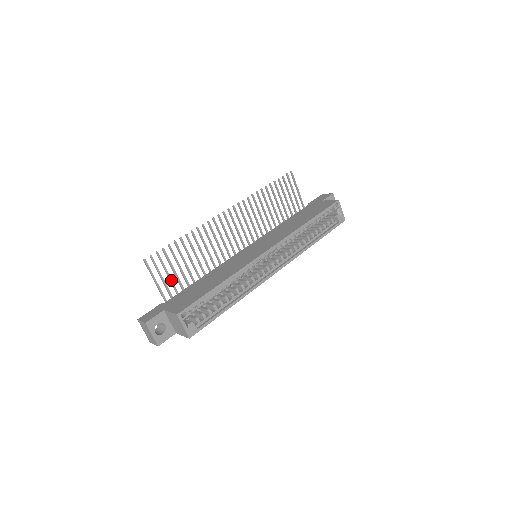
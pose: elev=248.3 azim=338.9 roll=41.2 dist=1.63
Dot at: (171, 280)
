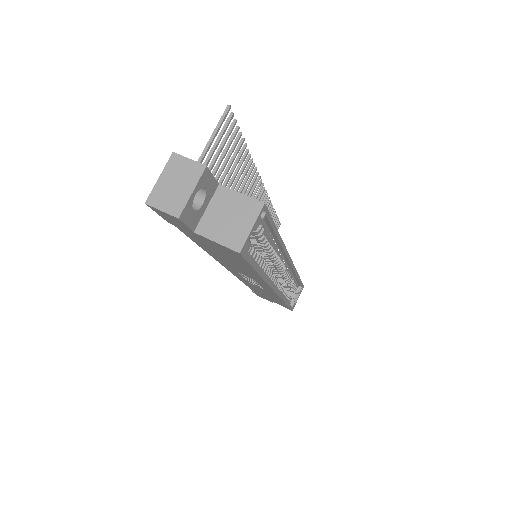
Dot at: (211, 169)
